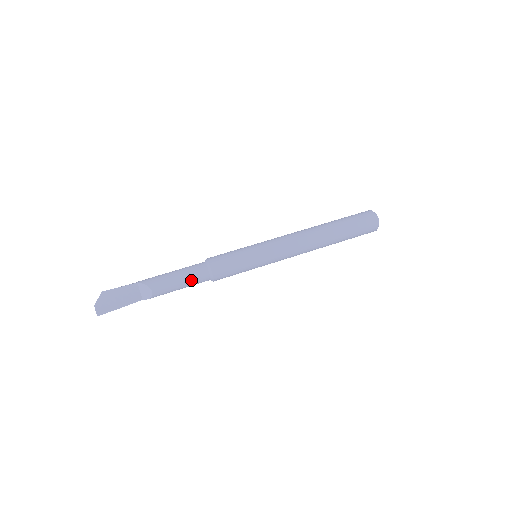
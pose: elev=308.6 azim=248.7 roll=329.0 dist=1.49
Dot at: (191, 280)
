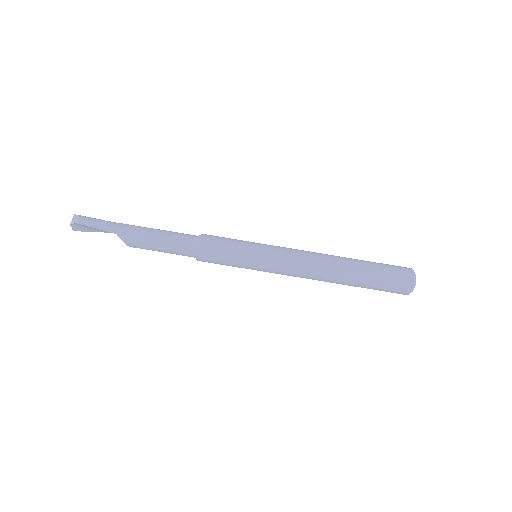
Dot at: occluded
